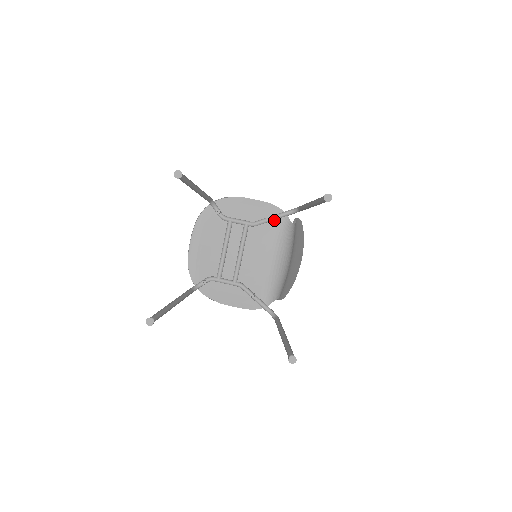
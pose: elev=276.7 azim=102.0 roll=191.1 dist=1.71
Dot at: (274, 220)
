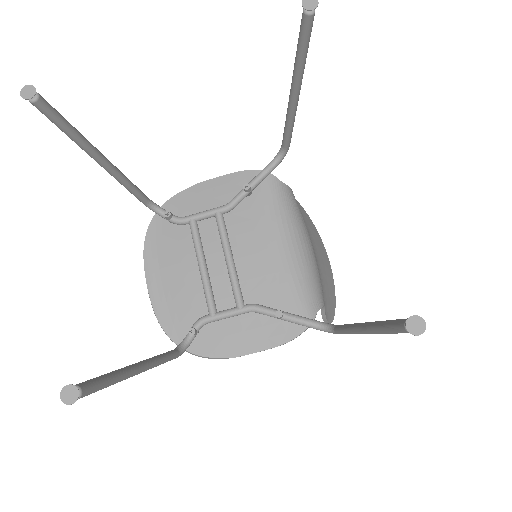
Dot at: (256, 189)
